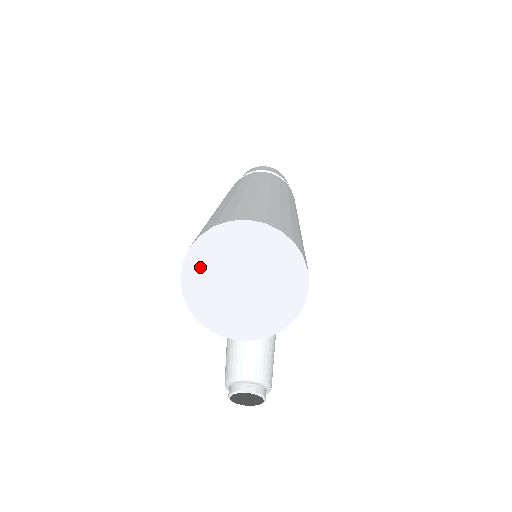
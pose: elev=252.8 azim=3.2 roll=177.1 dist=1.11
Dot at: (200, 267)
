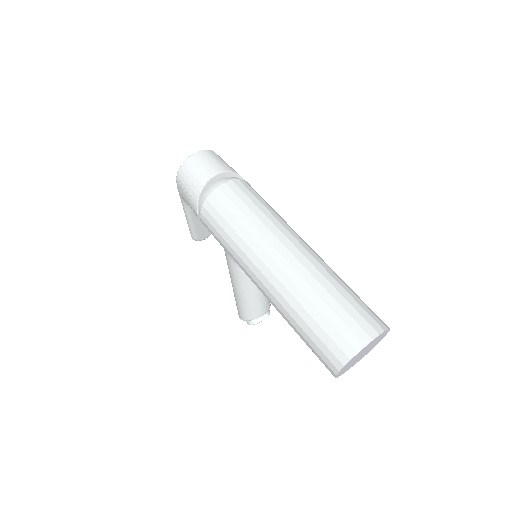
Dot at: (346, 366)
